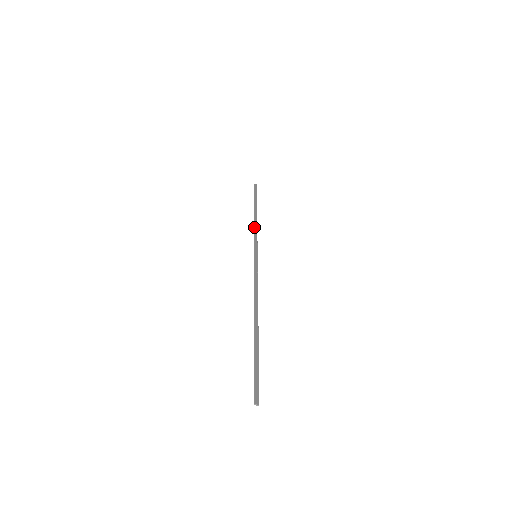
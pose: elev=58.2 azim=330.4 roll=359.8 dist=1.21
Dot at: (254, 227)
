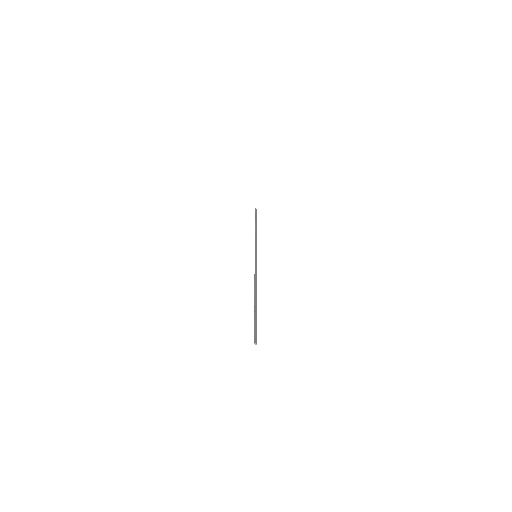
Dot at: (255, 237)
